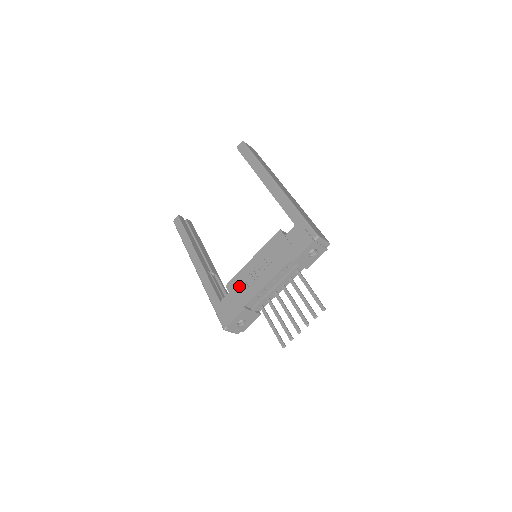
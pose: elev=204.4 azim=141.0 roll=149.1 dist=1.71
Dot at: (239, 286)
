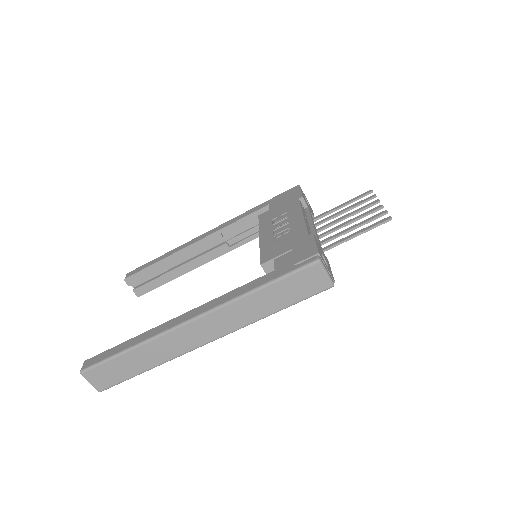
Dot at: (278, 245)
